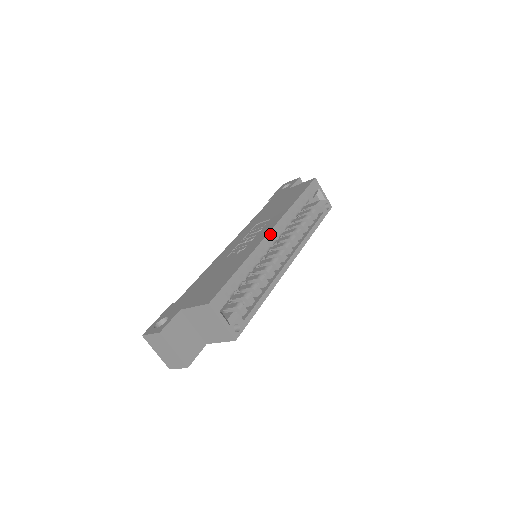
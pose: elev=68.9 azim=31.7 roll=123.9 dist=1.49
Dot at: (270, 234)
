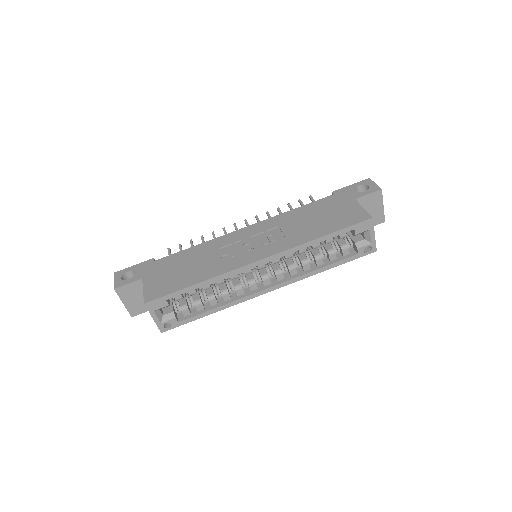
Dot at: (256, 263)
